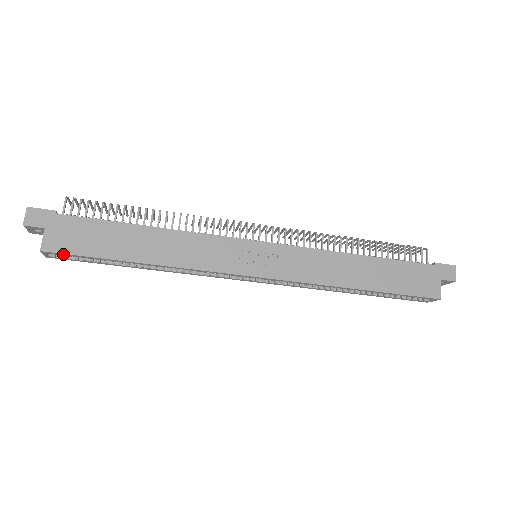
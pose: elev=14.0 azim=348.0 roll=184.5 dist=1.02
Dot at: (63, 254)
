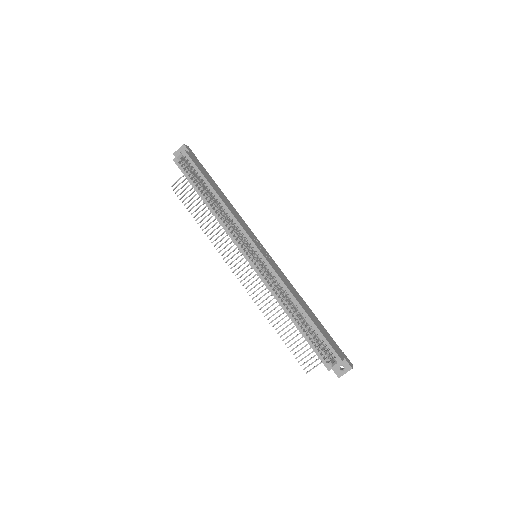
Dot at: (190, 160)
